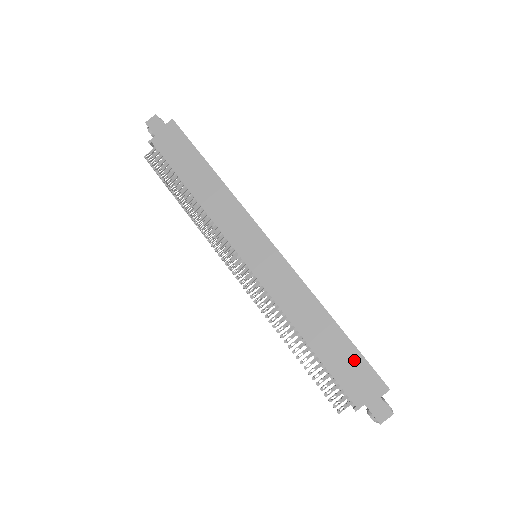
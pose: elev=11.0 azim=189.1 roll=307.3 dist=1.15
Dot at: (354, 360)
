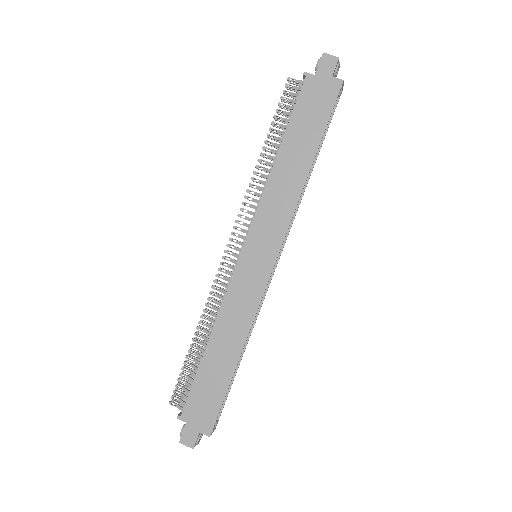
Dot at: (215, 396)
